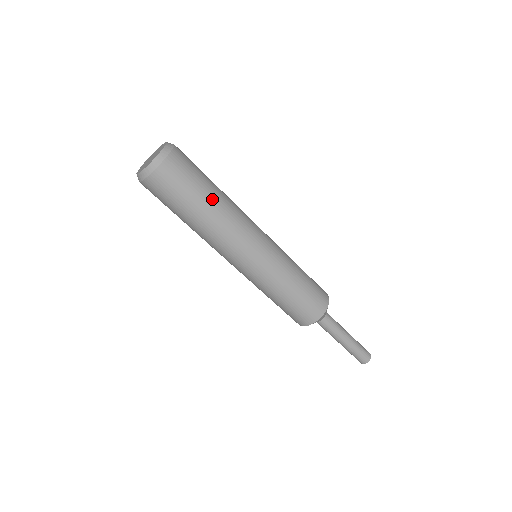
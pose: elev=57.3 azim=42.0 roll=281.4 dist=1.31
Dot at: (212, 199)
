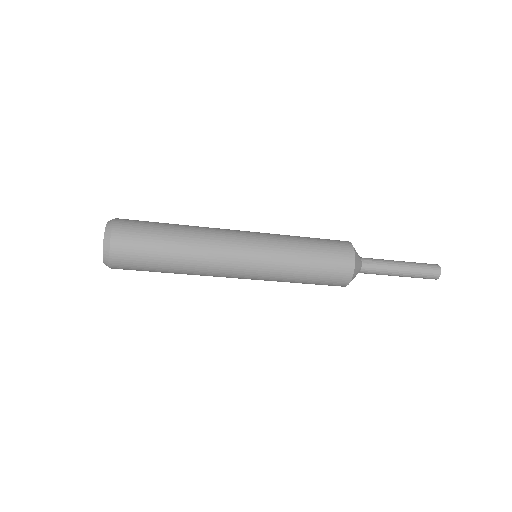
Dot at: (172, 270)
